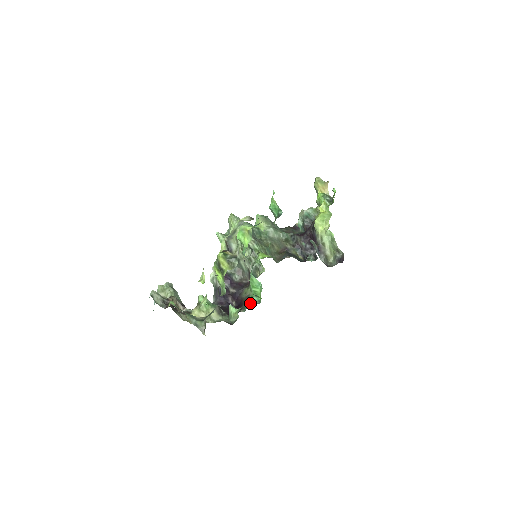
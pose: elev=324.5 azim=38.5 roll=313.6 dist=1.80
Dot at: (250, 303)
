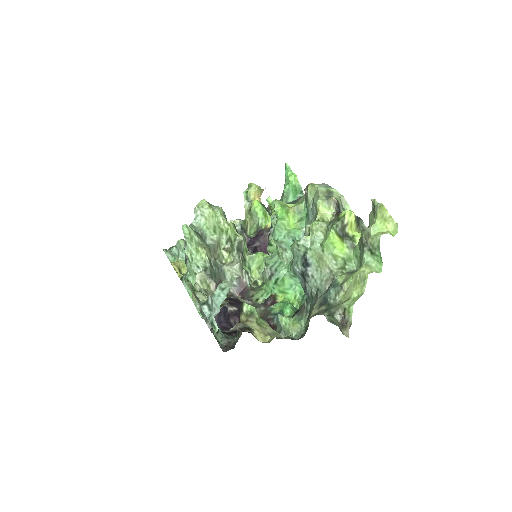
Dot at: (289, 312)
